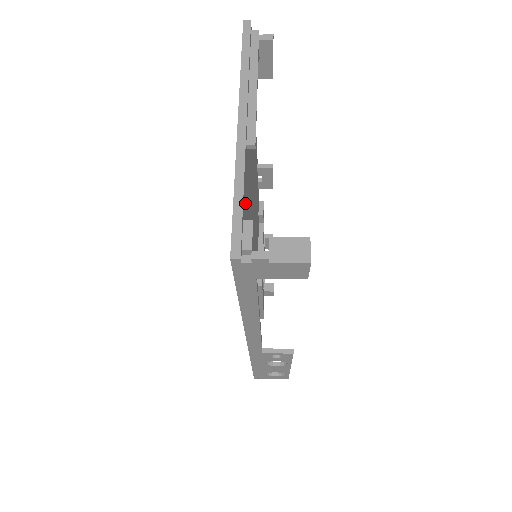
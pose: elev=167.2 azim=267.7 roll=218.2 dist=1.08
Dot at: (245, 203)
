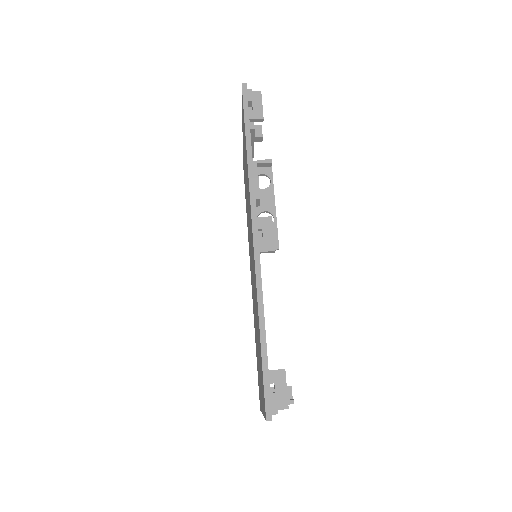
Dot at: occluded
